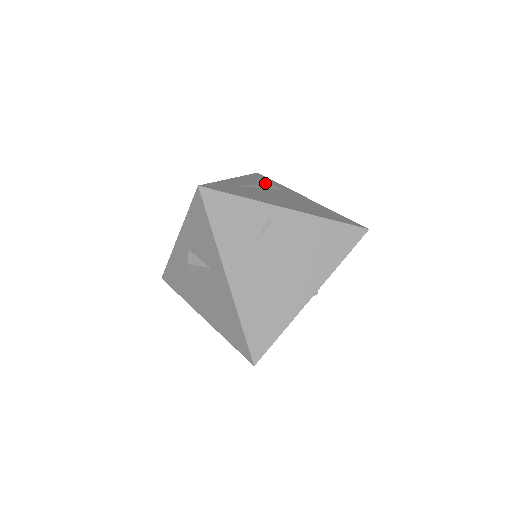
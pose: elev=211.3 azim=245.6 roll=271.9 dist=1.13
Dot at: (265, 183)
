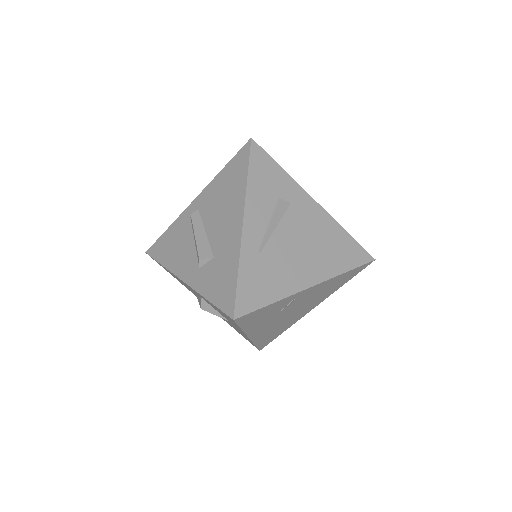
Dot at: (272, 193)
